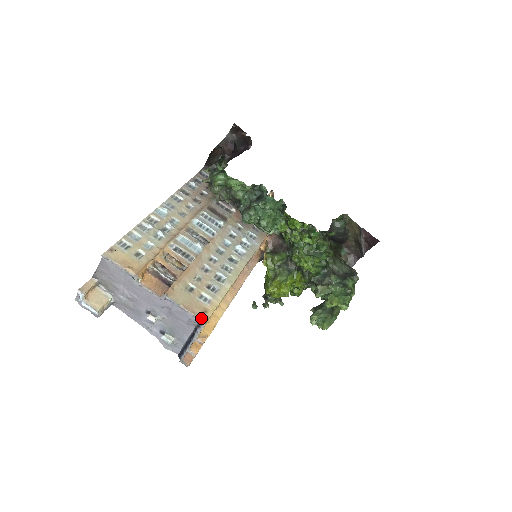
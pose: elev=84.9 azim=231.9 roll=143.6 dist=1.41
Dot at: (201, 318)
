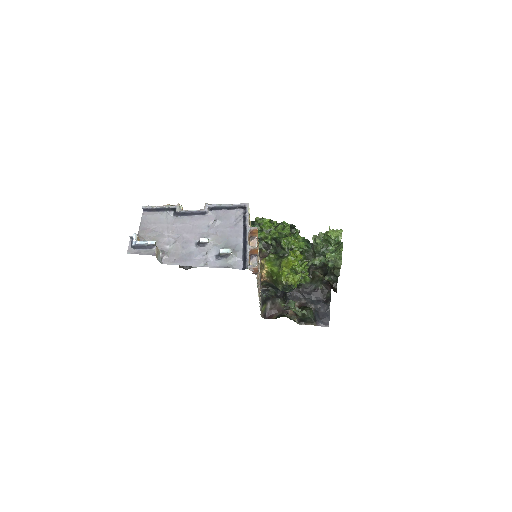
Dot at: (243, 204)
